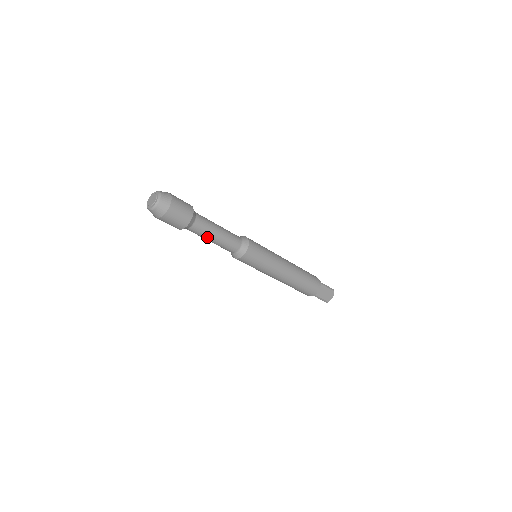
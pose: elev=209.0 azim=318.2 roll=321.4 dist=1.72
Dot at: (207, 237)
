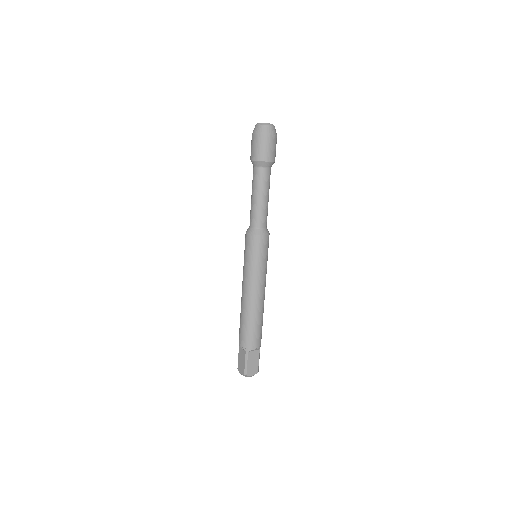
Dot at: (258, 190)
